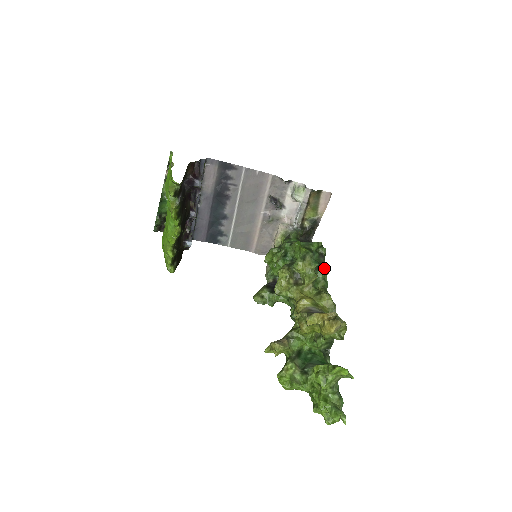
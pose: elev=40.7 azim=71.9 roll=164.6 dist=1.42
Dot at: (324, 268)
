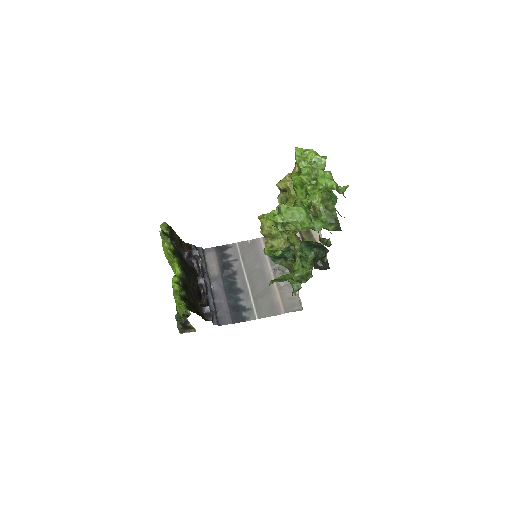
Dot at: occluded
